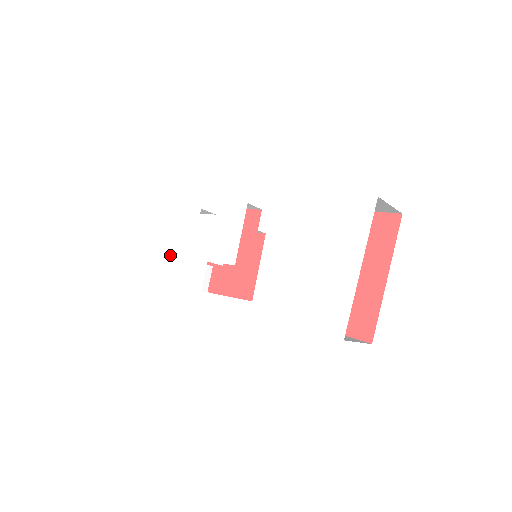
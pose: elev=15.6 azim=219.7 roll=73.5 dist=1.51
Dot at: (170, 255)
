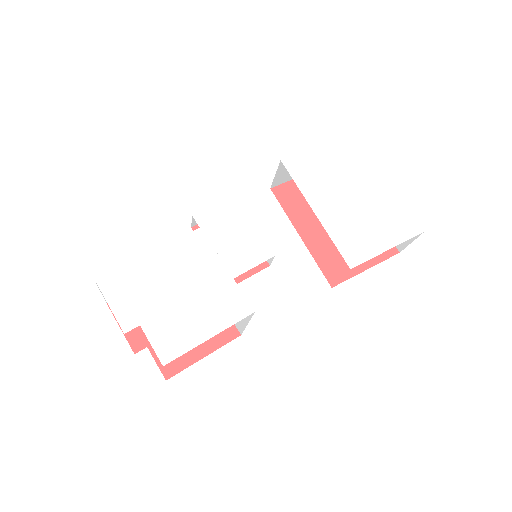
Dot at: (159, 317)
